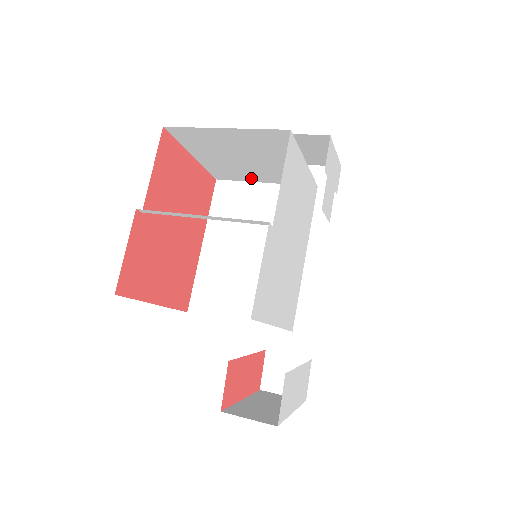
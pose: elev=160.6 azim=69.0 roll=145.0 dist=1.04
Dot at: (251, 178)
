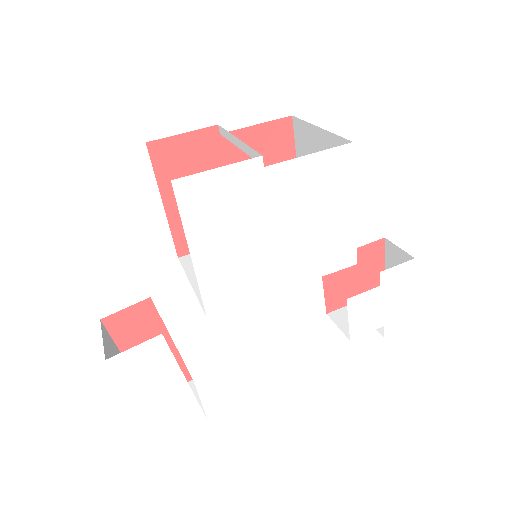
Dot at: occluded
